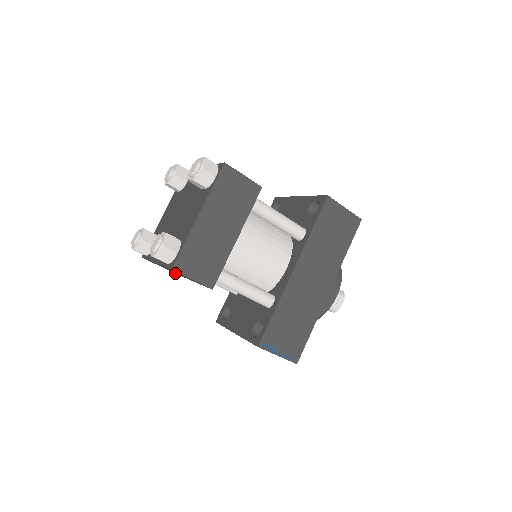
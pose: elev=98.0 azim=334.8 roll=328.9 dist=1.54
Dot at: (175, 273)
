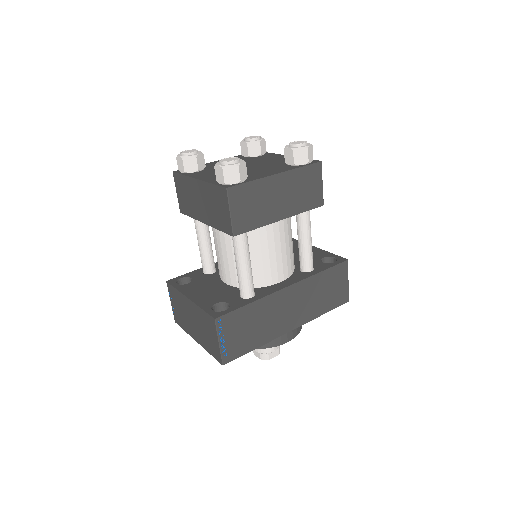
Dot at: (184, 209)
